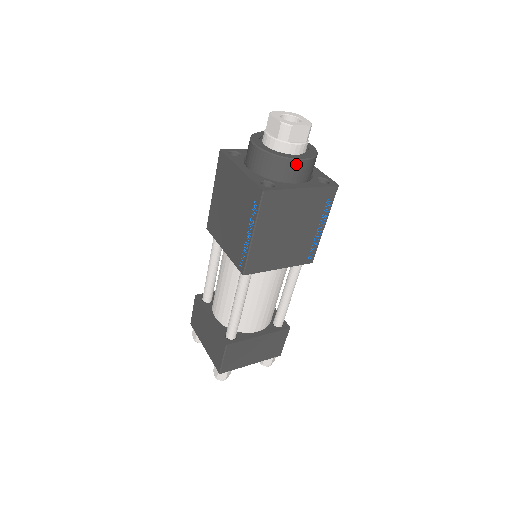
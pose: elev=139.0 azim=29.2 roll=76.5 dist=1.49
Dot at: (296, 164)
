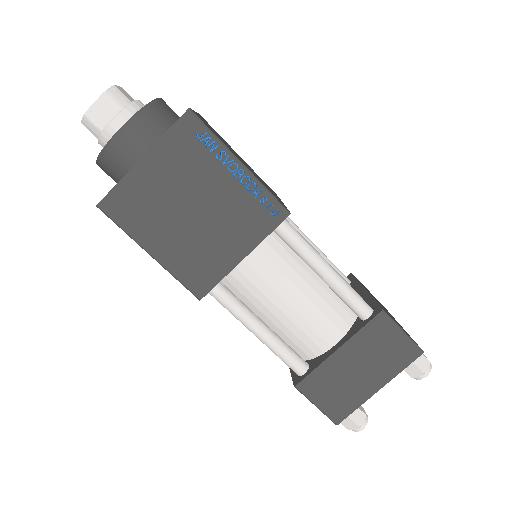
Dot at: (117, 144)
